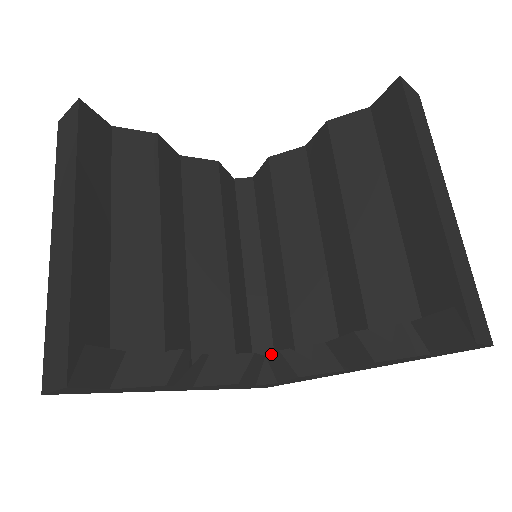
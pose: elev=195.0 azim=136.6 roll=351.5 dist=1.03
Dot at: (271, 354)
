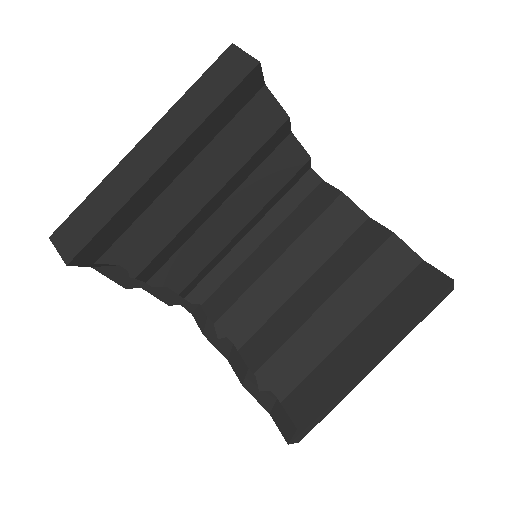
Dot at: occluded
